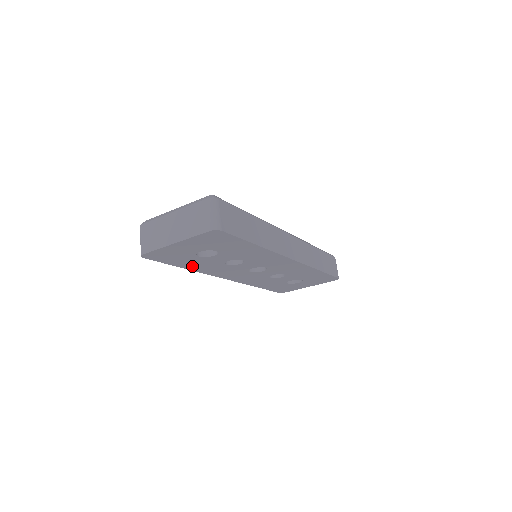
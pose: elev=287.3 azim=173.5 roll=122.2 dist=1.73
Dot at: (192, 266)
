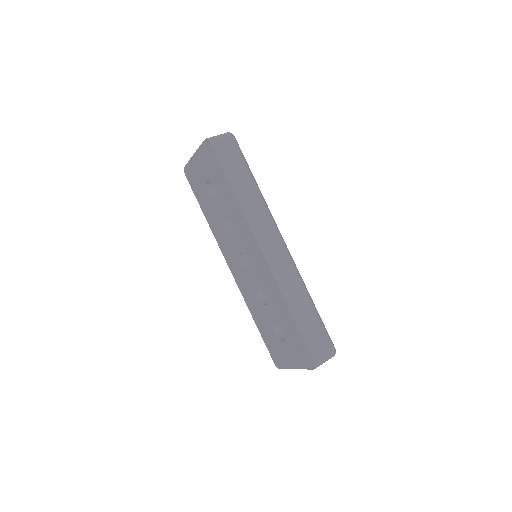
Dot at: (208, 215)
